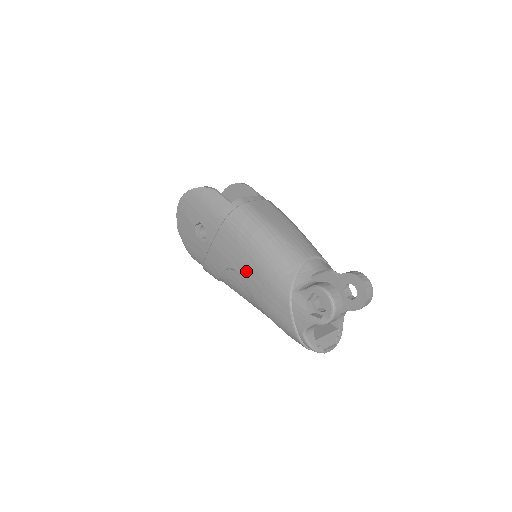
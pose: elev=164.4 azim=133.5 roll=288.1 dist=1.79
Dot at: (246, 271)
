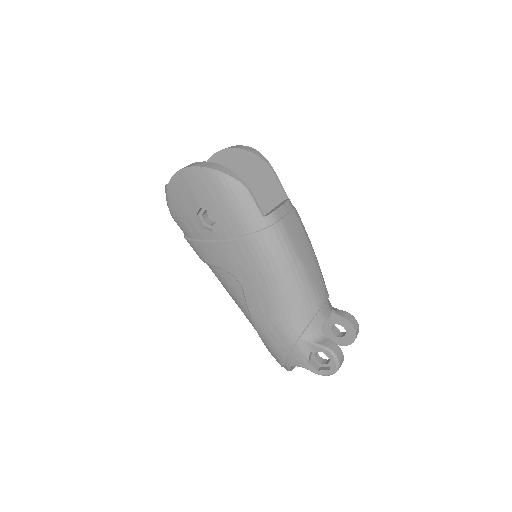
Dot at: (254, 293)
